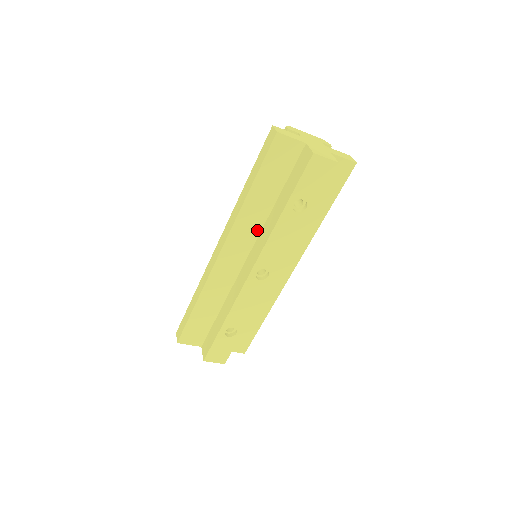
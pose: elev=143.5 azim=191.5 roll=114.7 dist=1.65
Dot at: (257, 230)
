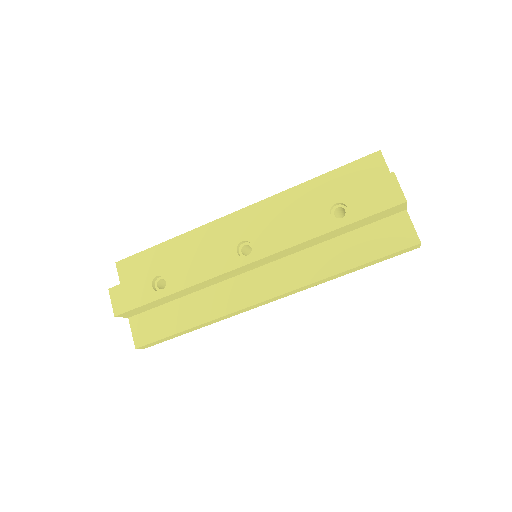
Dot at: occluded
